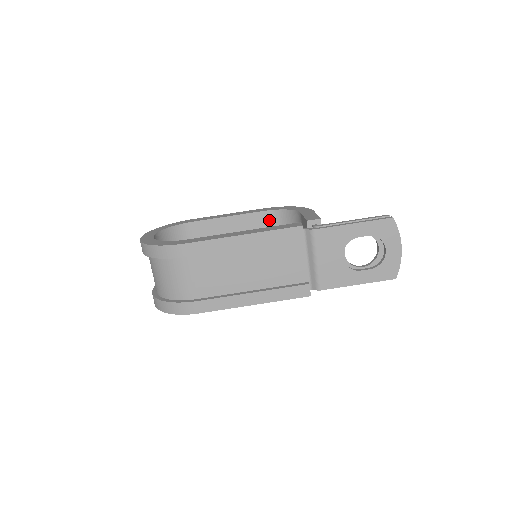
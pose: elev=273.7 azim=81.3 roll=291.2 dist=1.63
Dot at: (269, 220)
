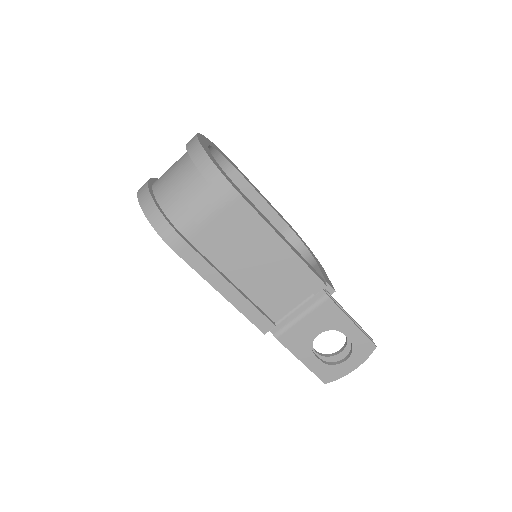
Dot at: (283, 235)
